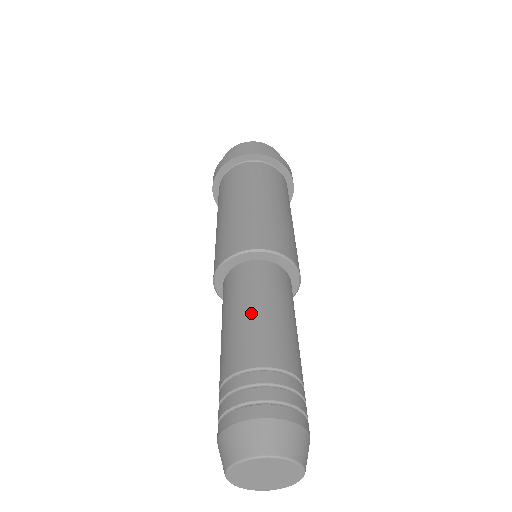
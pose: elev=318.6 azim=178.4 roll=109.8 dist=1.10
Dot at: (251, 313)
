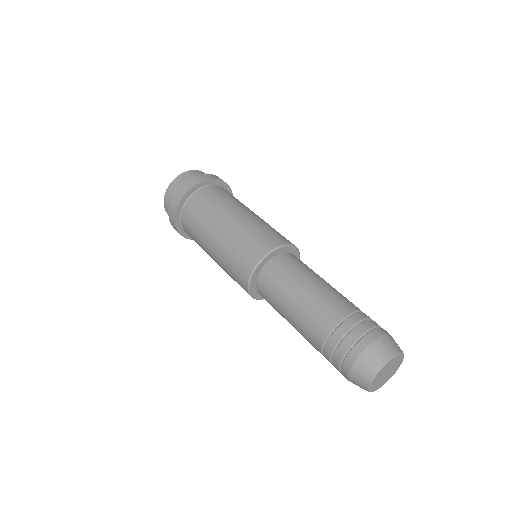
Dot at: (307, 291)
